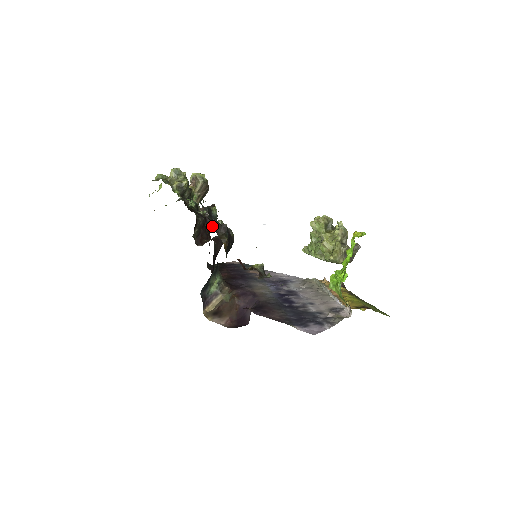
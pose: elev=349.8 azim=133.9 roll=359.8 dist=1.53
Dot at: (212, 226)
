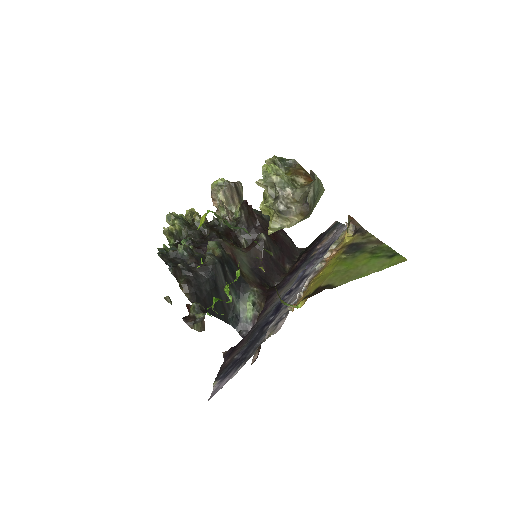
Dot at: occluded
